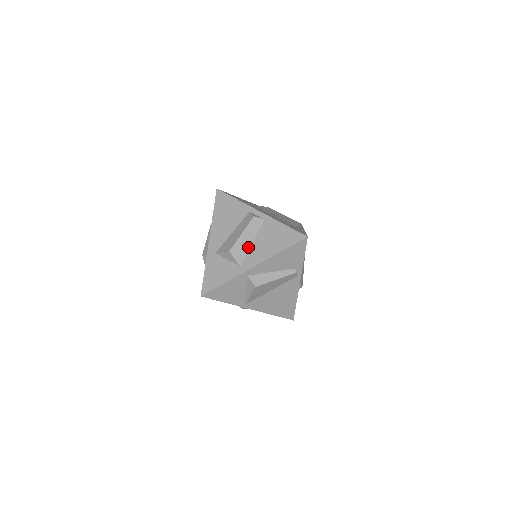
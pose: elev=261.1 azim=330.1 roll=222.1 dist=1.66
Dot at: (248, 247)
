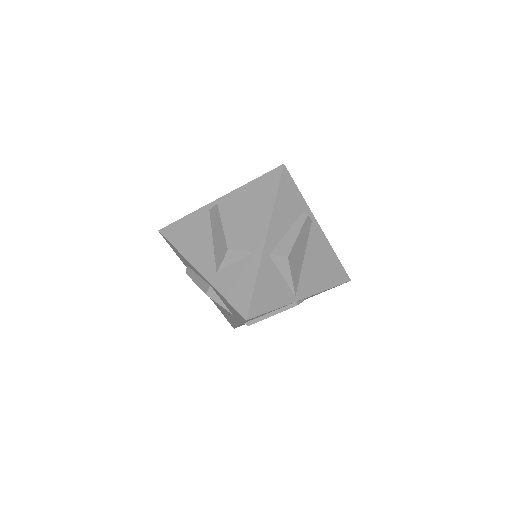
Dot at: (241, 231)
